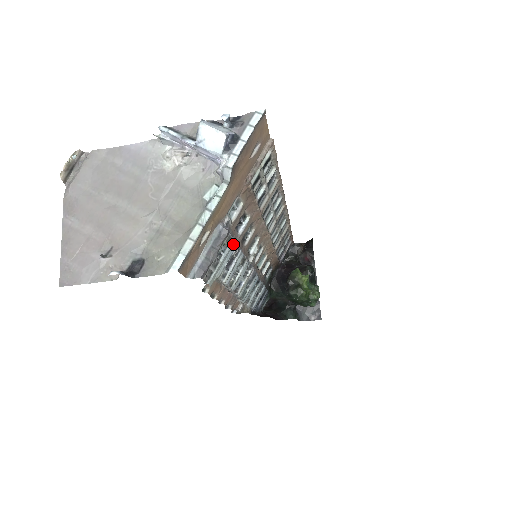
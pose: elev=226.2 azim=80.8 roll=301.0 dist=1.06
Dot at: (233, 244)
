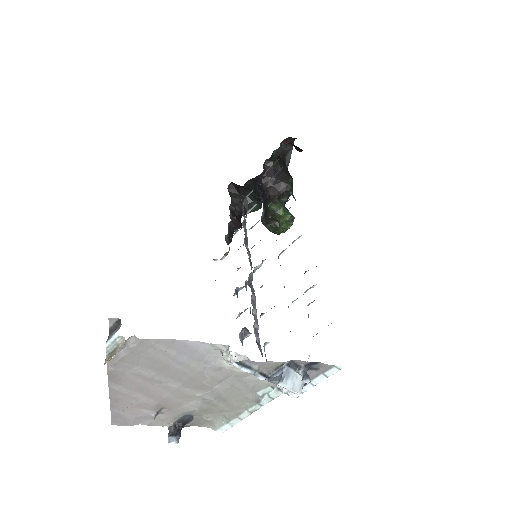
Dot at: occluded
